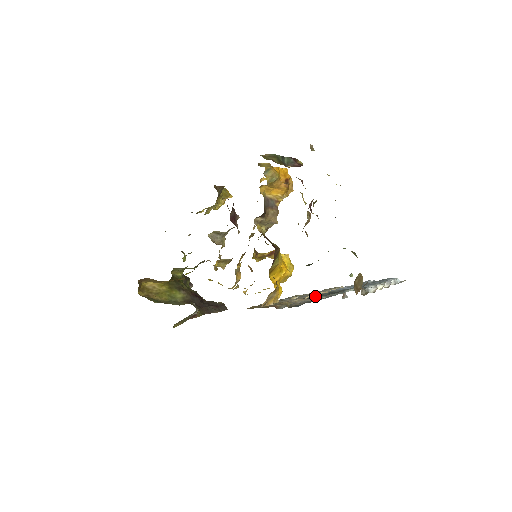
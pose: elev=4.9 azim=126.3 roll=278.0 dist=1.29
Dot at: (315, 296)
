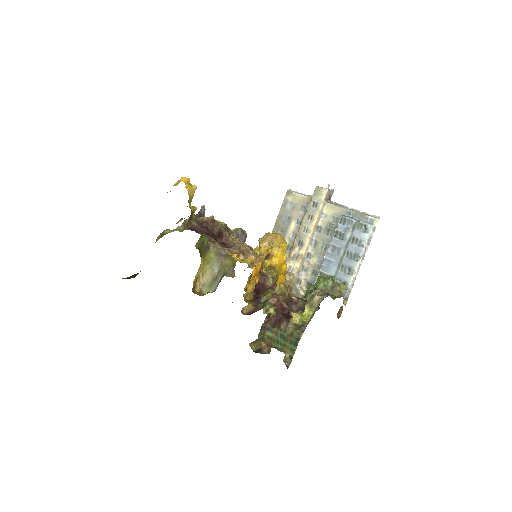
Dot at: occluded
